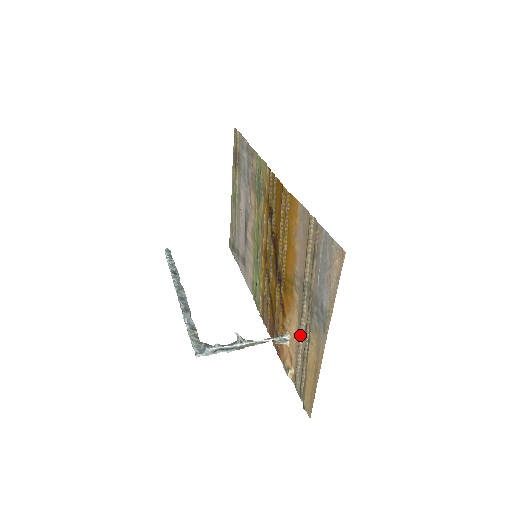
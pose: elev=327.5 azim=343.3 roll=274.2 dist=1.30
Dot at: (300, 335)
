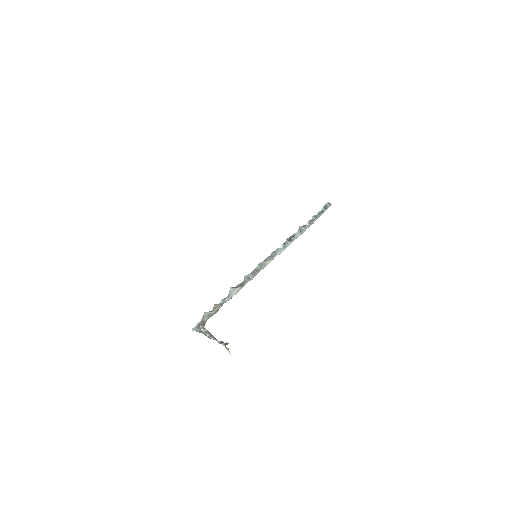
Dot at: occluded
